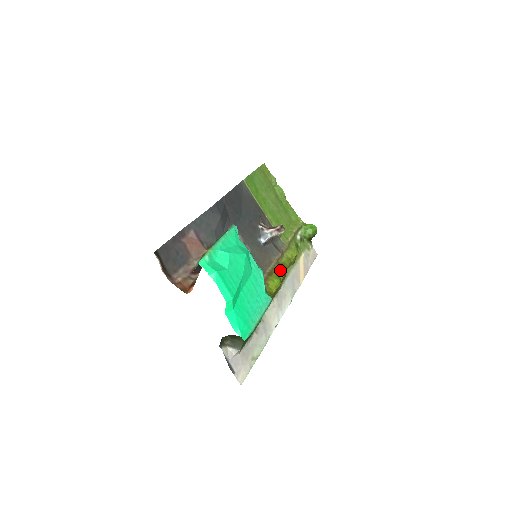
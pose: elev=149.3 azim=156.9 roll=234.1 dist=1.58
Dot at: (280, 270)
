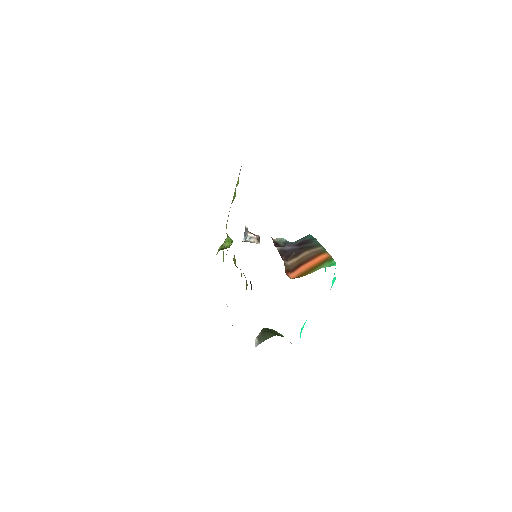
Dot at: (241, 274)
